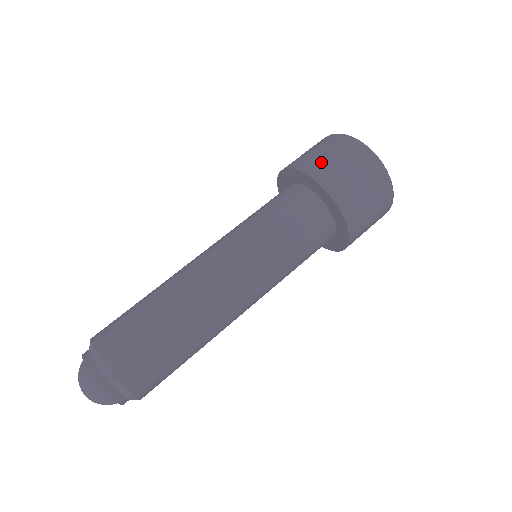
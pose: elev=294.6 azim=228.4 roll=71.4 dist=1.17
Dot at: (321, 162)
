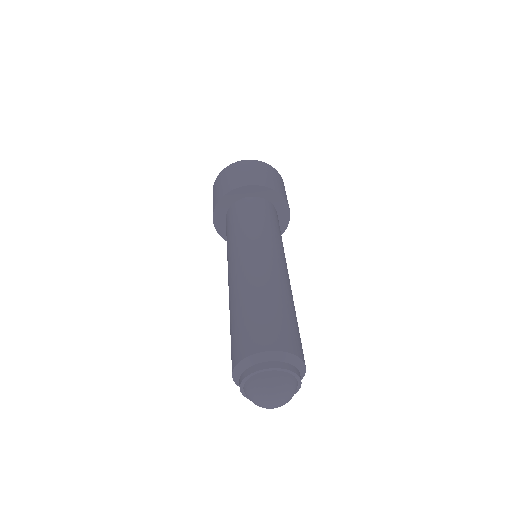
Dot at: (273, 181)
